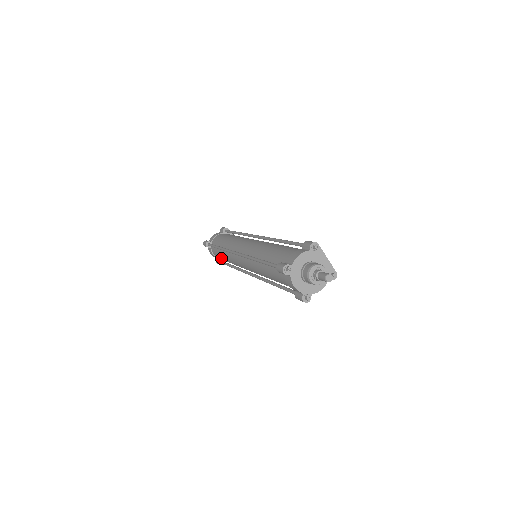
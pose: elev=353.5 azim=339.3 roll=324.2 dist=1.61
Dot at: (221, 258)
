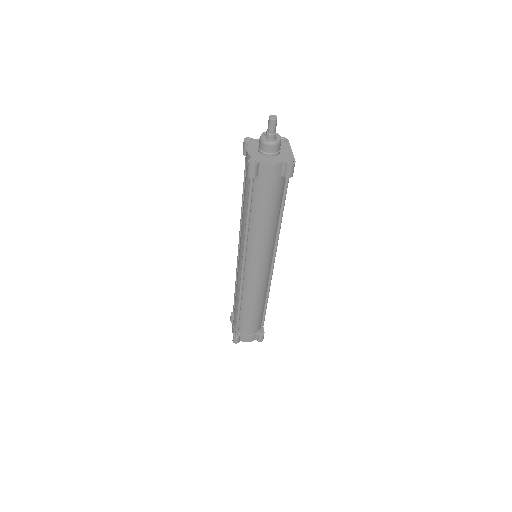
Dot at: (235, 311)
